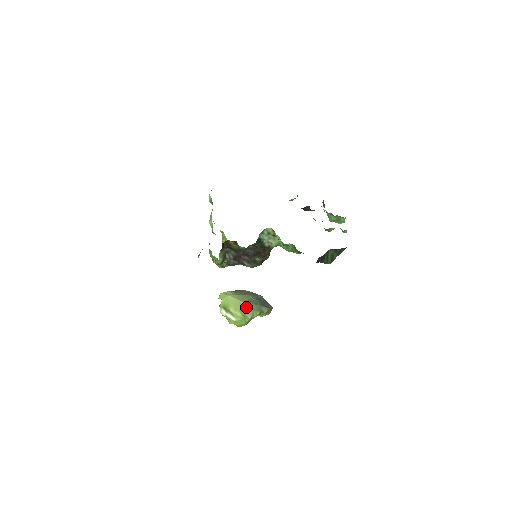
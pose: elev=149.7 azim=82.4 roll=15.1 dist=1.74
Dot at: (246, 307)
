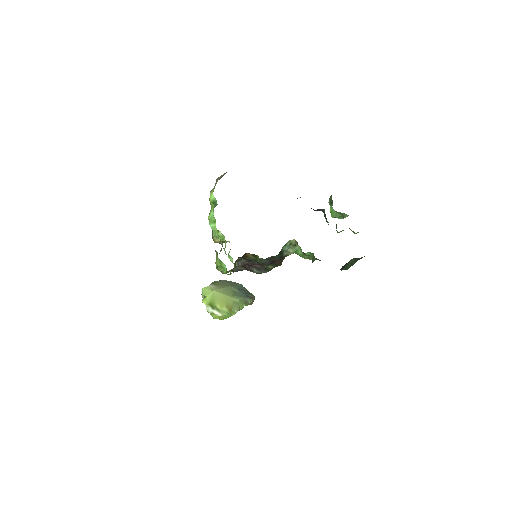
Dot at: (232, 301)
